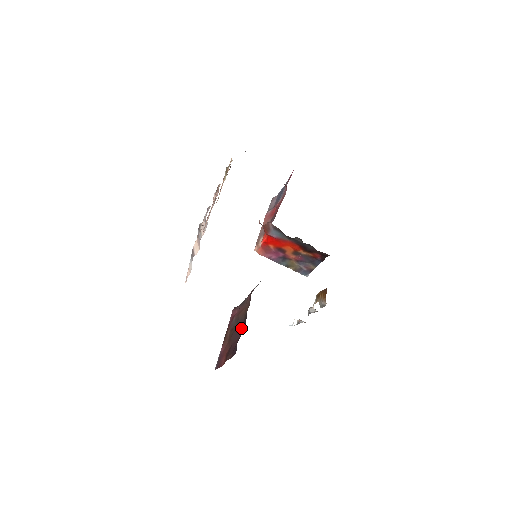
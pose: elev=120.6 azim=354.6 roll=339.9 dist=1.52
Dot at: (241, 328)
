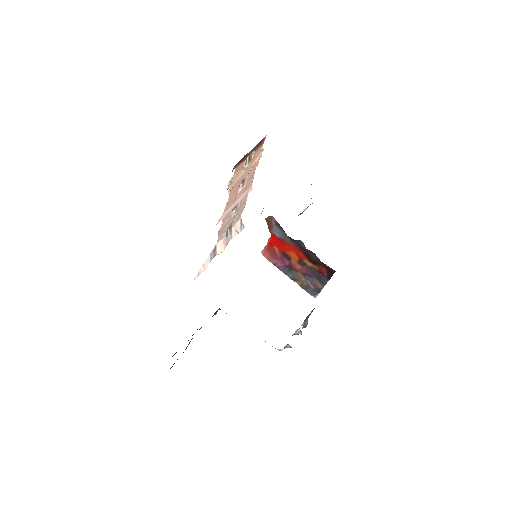
Dot at: occluded
